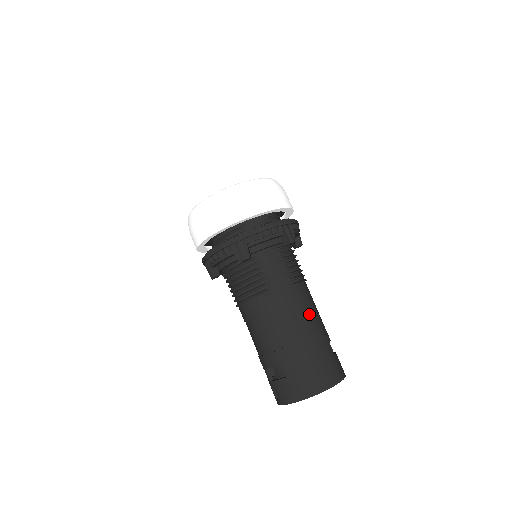
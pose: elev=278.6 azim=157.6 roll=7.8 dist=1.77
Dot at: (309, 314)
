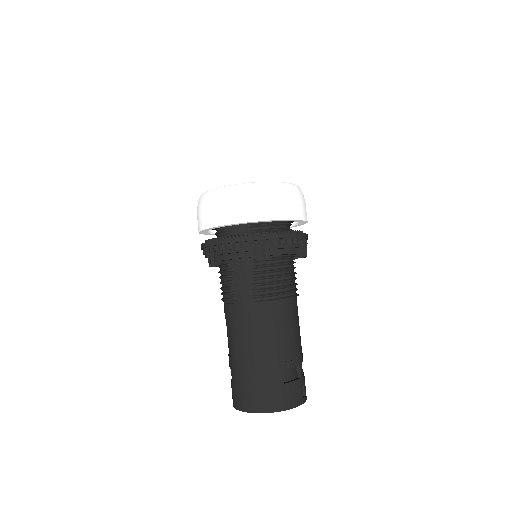
Dot at: (265, 336)
